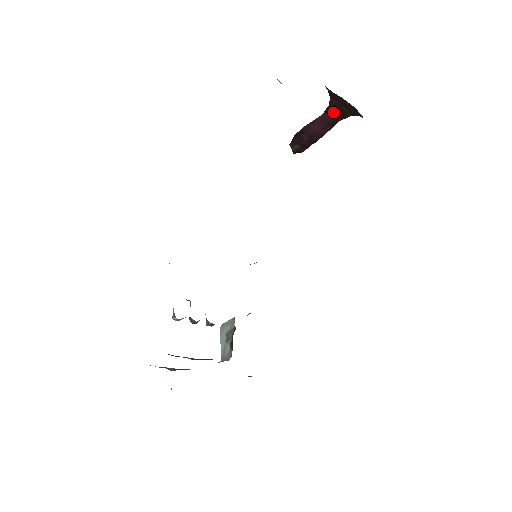
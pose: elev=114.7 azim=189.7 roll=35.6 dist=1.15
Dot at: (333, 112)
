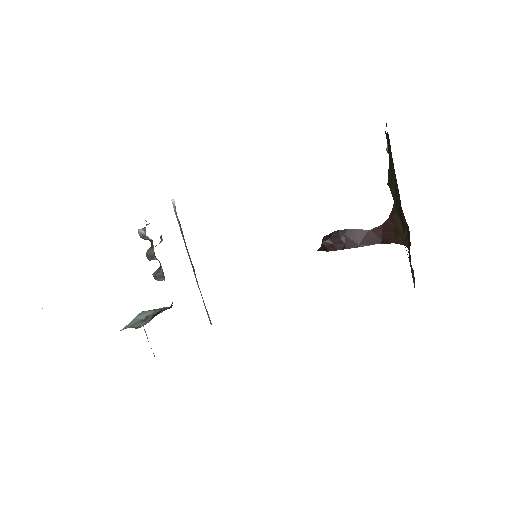
Dot at: (380, 233)
